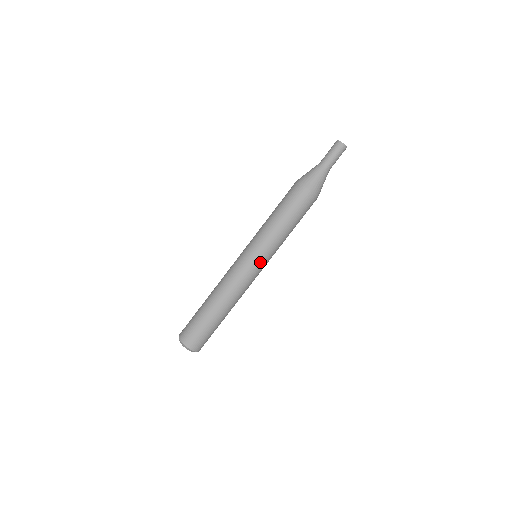
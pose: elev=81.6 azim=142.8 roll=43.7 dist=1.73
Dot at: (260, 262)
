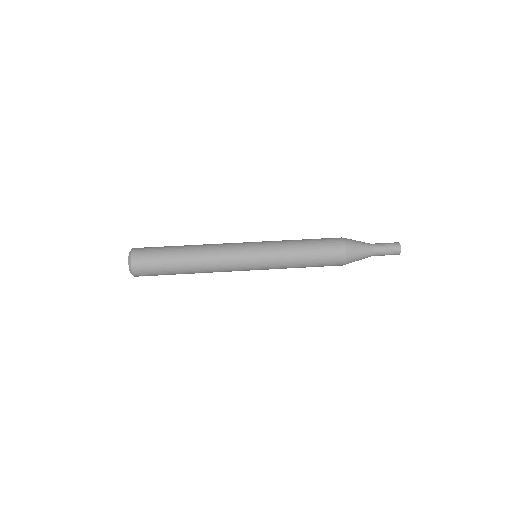
Dot at: (256, 256)
